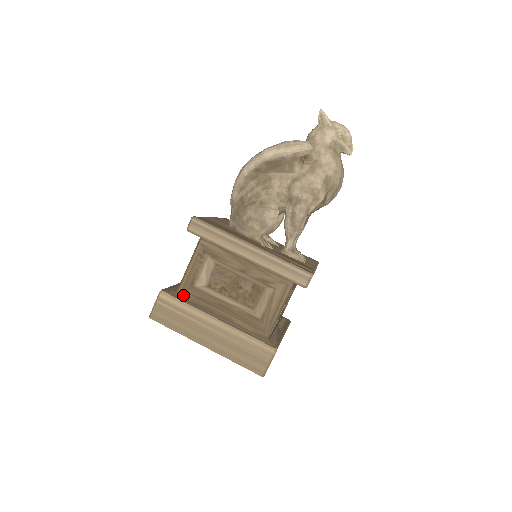
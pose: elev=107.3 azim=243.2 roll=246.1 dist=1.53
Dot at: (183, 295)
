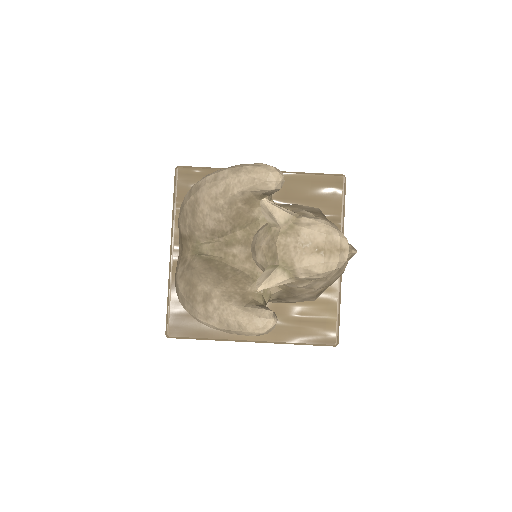
Dot at: occluded
